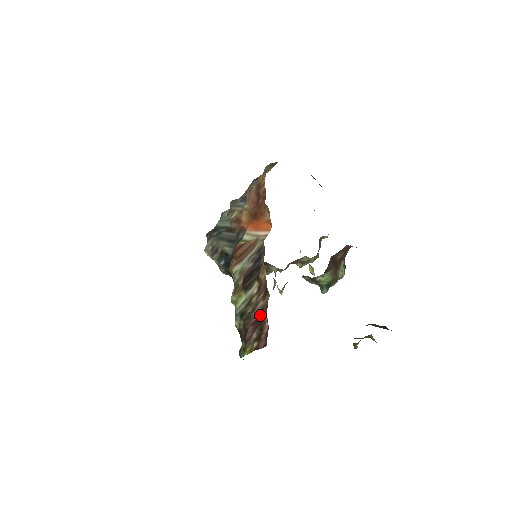
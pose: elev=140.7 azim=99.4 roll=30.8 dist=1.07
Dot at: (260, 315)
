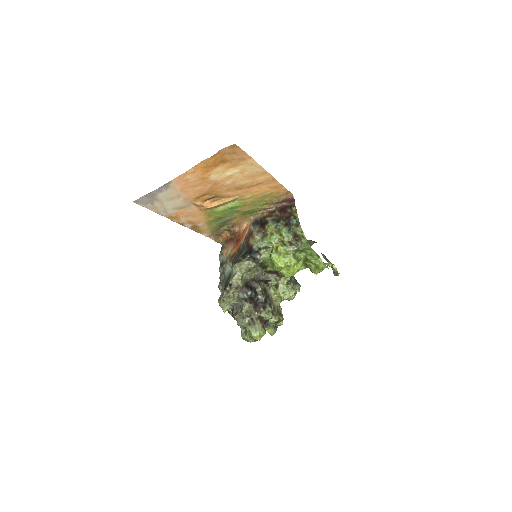
Dot at: (281, 211)
